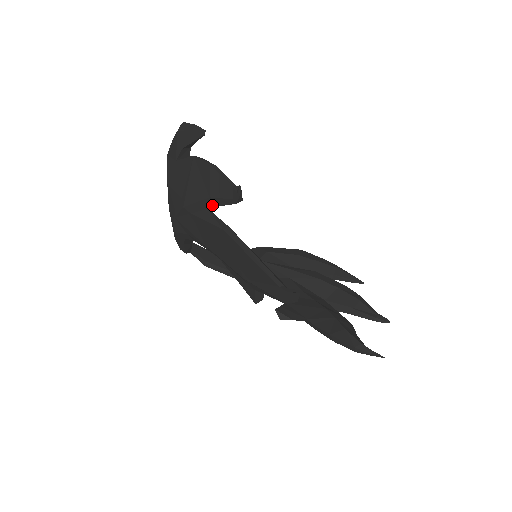
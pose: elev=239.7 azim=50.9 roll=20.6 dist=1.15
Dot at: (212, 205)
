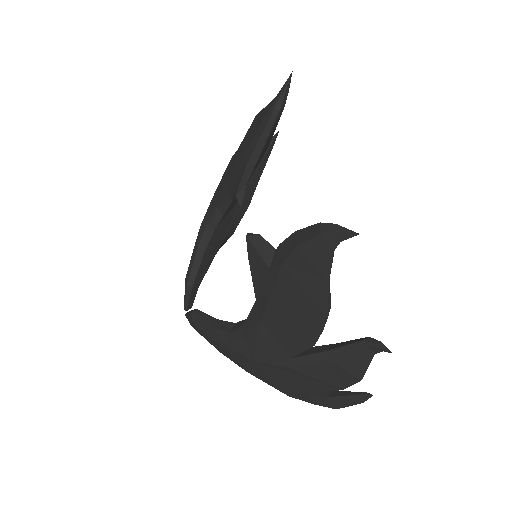
Dot at: occluded
